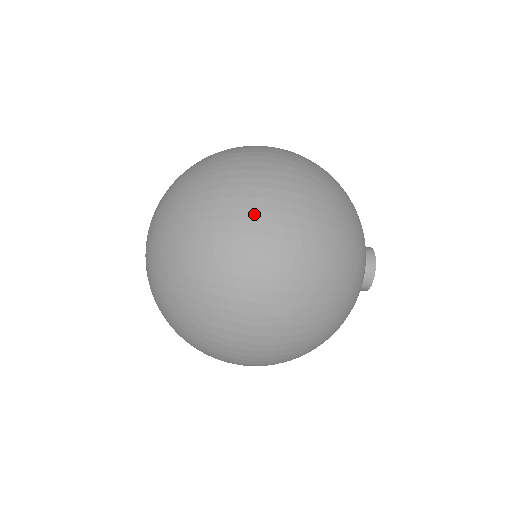
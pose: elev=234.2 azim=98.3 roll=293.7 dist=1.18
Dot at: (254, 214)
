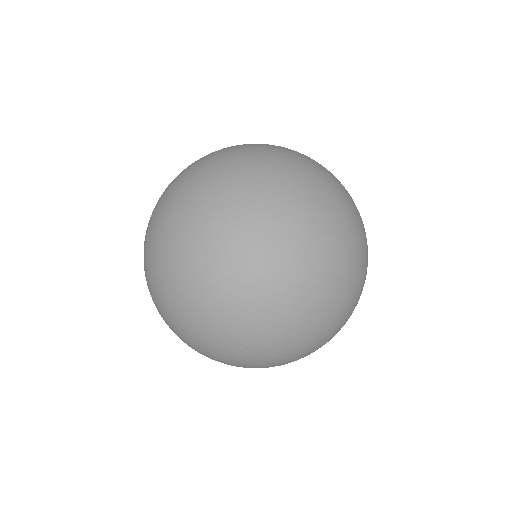
Dot at: occluded
